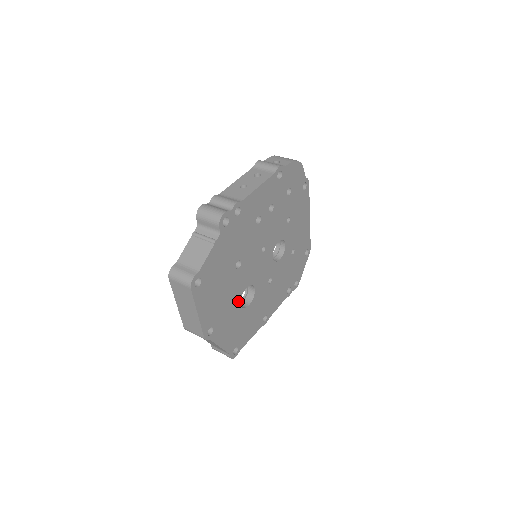
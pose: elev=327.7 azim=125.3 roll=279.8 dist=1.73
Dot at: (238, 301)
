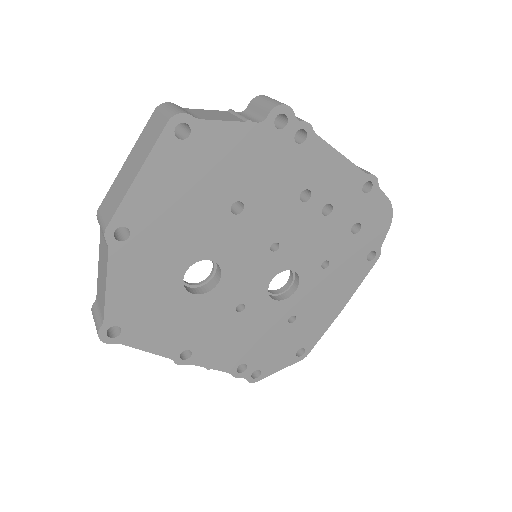
Dot at: (189, 260)
